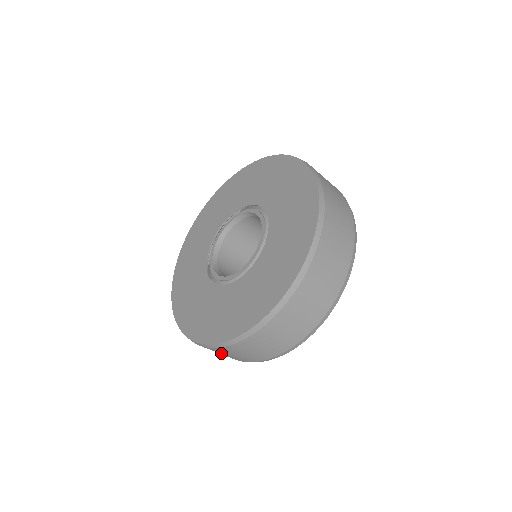
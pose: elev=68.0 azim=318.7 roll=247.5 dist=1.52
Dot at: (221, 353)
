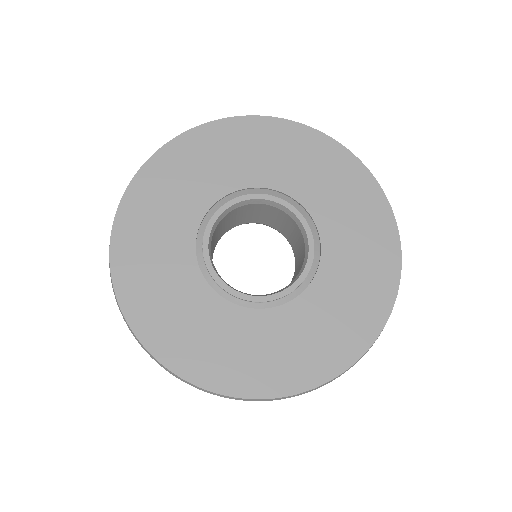
Dot at: occluded
